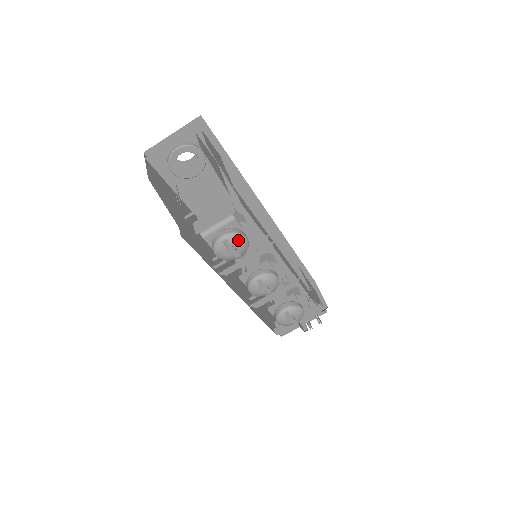
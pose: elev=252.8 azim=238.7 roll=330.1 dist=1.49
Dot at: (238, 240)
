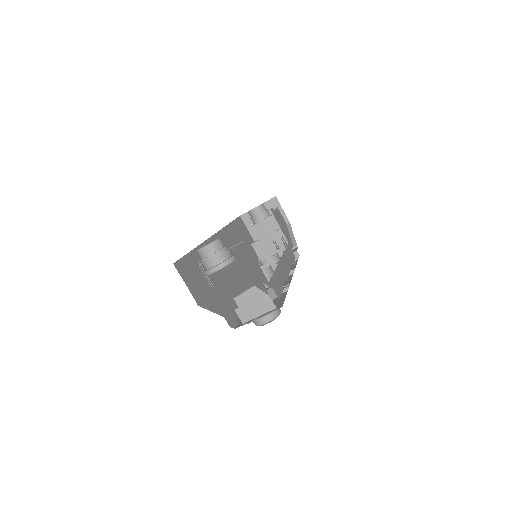
Dot at: occluded
